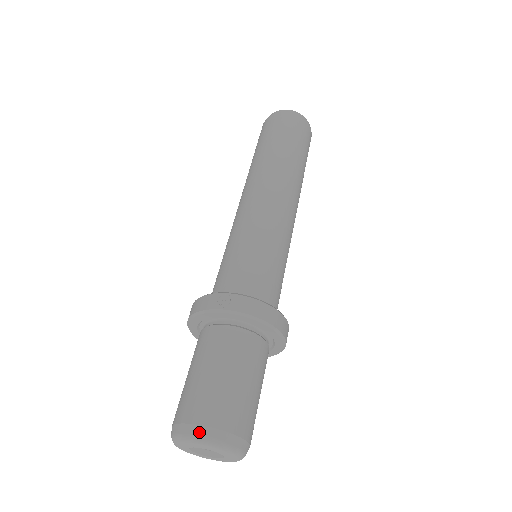
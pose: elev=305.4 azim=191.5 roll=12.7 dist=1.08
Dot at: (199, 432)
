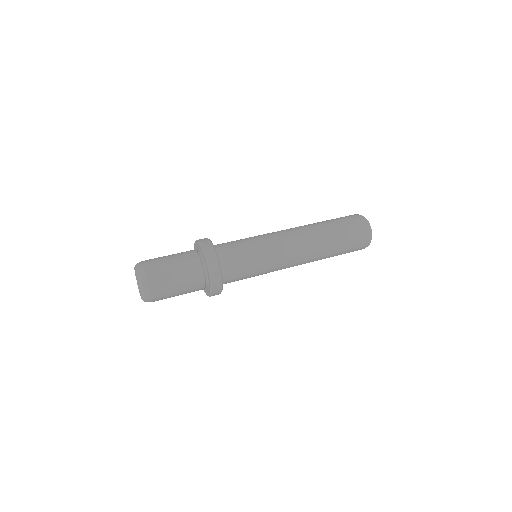
Dot at: occluded
